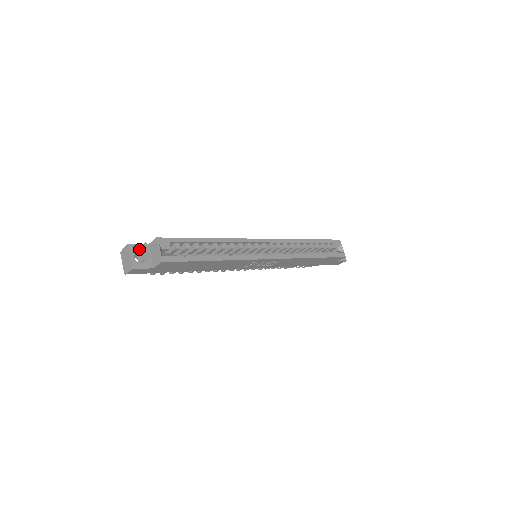
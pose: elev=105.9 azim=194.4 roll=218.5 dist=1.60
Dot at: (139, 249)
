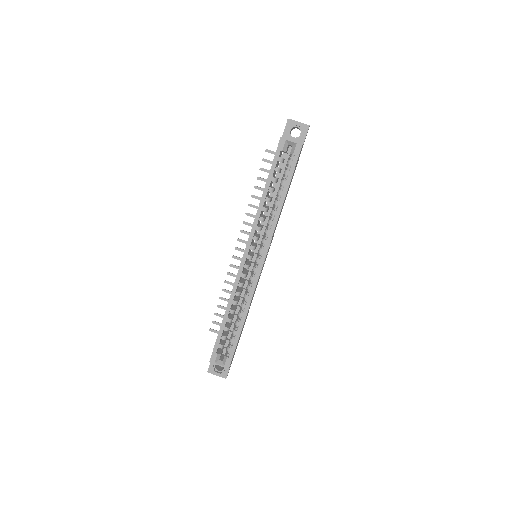
Dot at: (213, 364)
